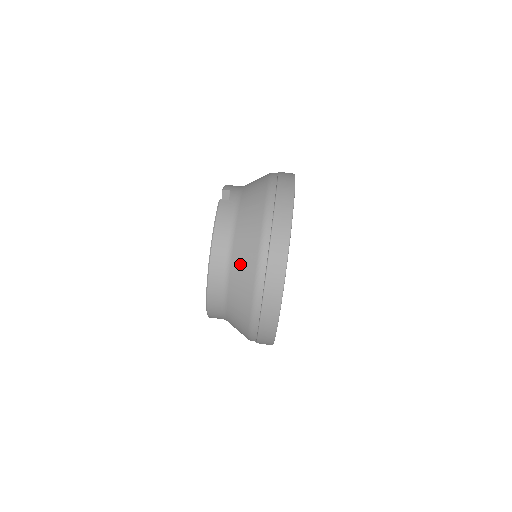
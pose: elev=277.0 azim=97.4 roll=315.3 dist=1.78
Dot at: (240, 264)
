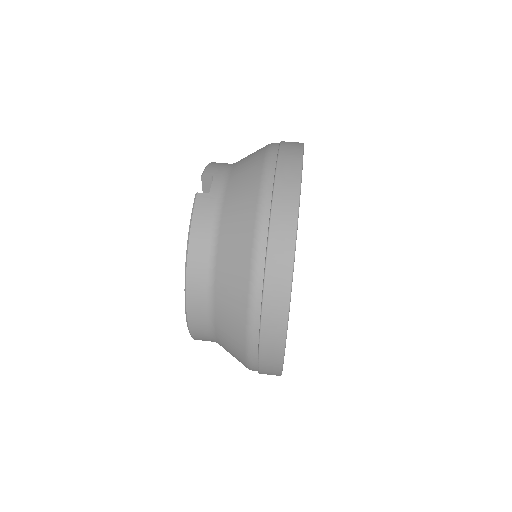
Dot at: (226, 290)
